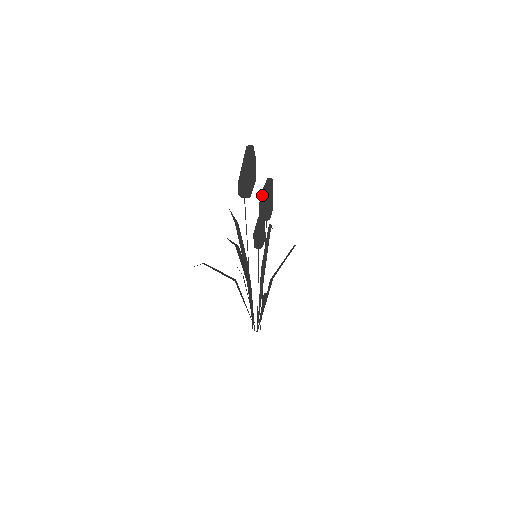
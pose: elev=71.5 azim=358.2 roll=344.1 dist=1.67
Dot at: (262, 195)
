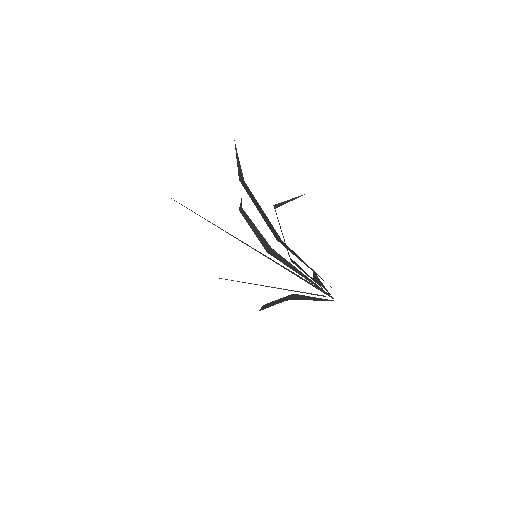
Dot at: occluded
